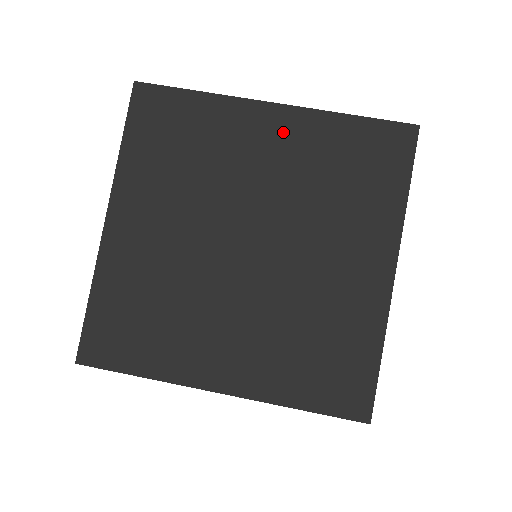
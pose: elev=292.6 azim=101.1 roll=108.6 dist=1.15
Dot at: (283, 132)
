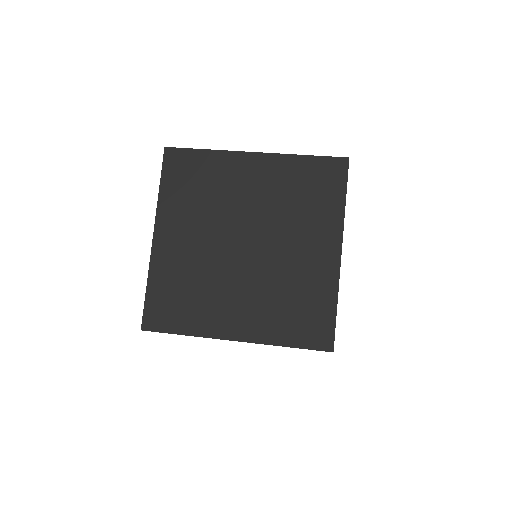
Dot at: (262, 170)
